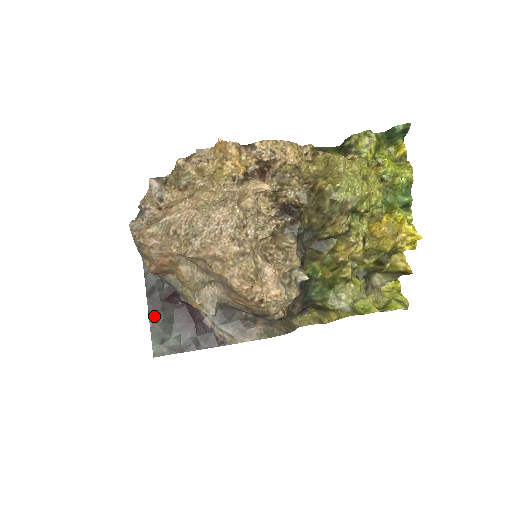
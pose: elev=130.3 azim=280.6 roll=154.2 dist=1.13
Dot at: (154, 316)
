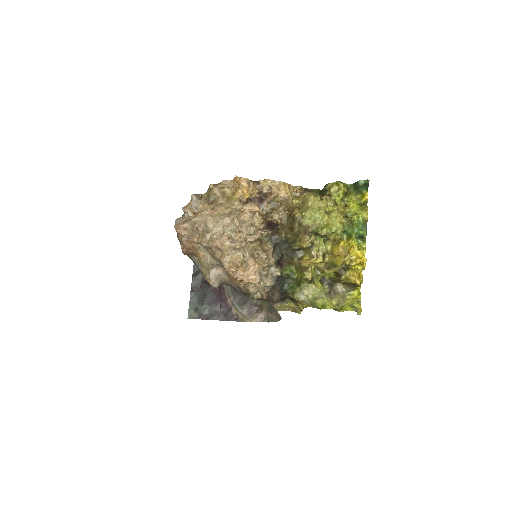
Dot at: (194, 291)
